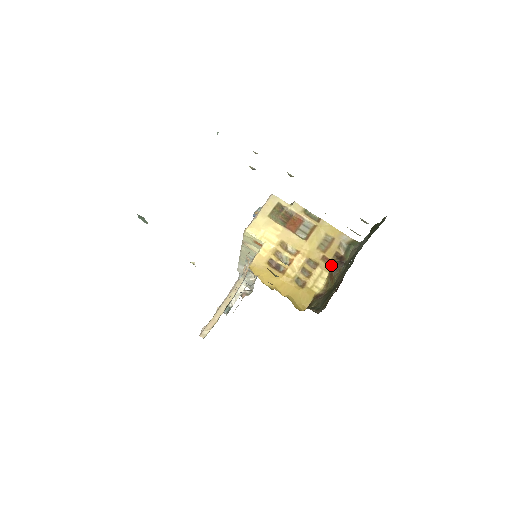
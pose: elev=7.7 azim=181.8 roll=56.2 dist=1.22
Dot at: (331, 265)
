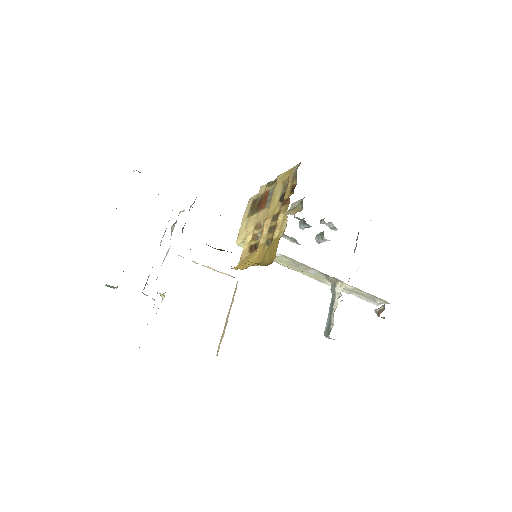
Dot at: (280, 201)
